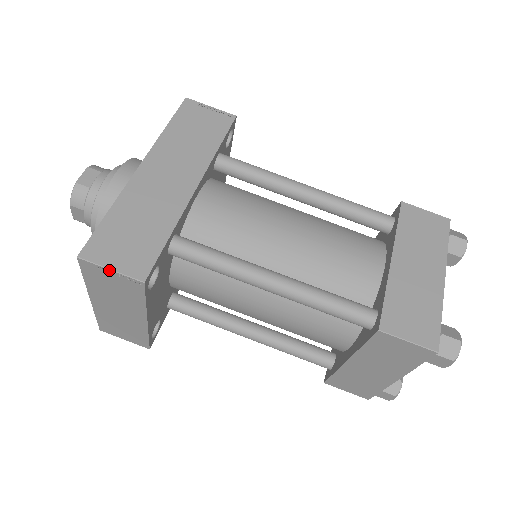
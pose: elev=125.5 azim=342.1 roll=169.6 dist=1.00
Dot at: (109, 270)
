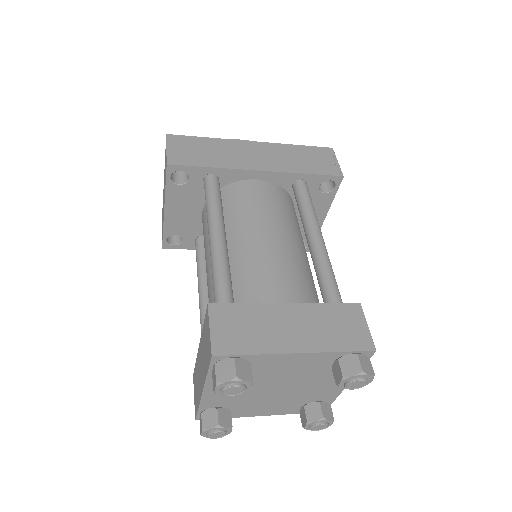
Dot at: (167, 149)
